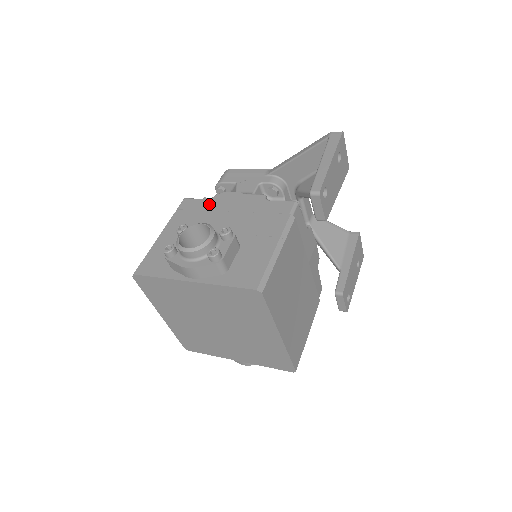
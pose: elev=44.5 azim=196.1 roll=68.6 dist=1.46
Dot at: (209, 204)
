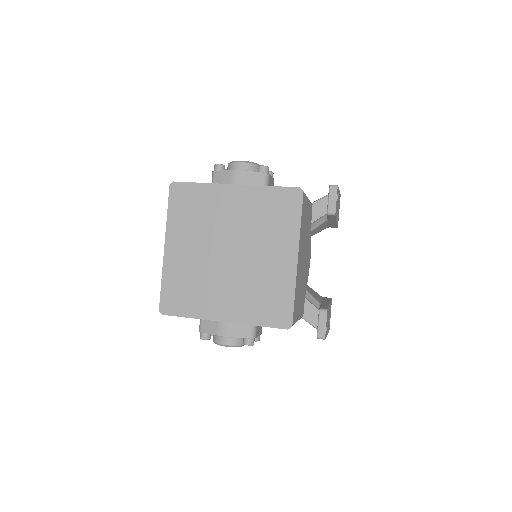
Dot at: occluded
